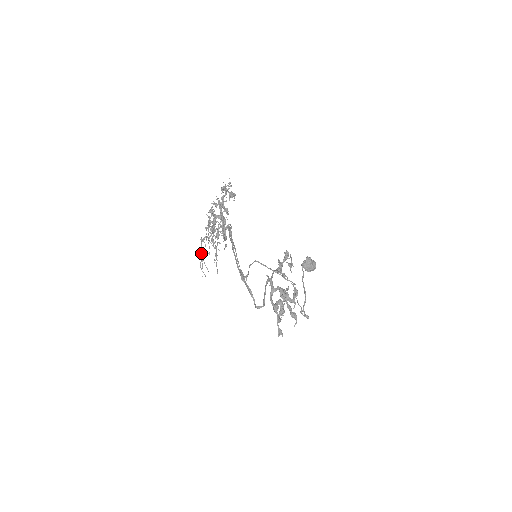
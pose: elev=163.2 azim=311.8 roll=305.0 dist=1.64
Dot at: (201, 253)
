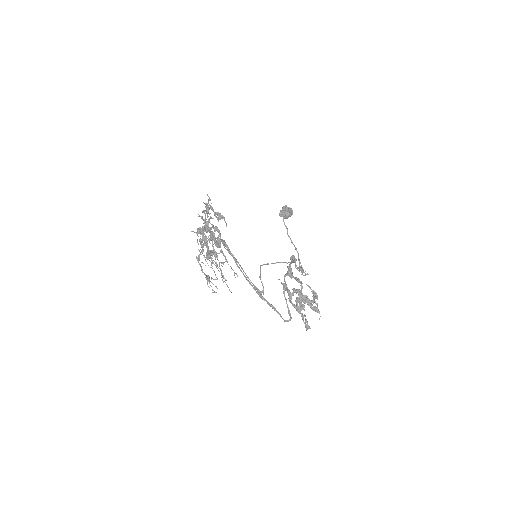
Dot at: (205, 275)
